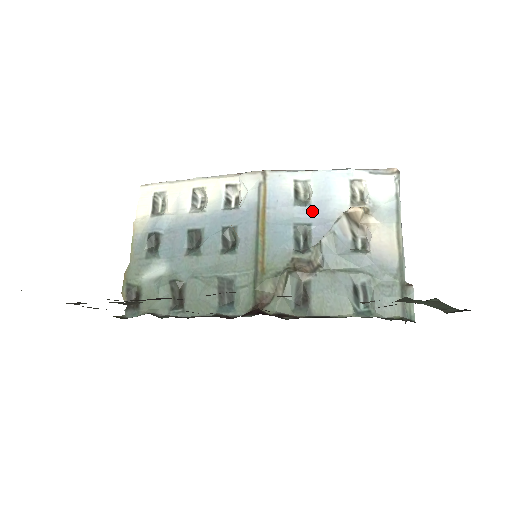
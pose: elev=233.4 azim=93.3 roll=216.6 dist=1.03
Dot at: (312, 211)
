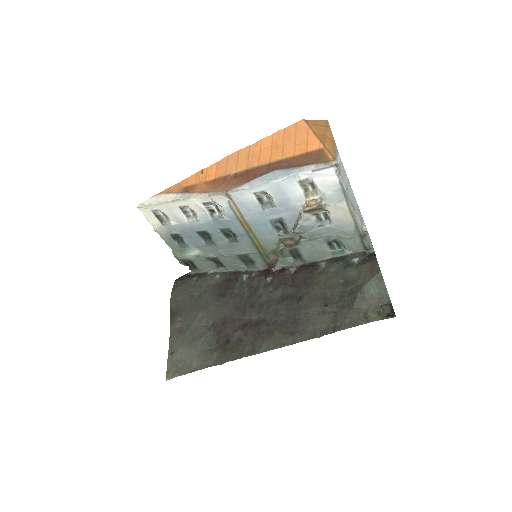
Dot at: (278, 210)
